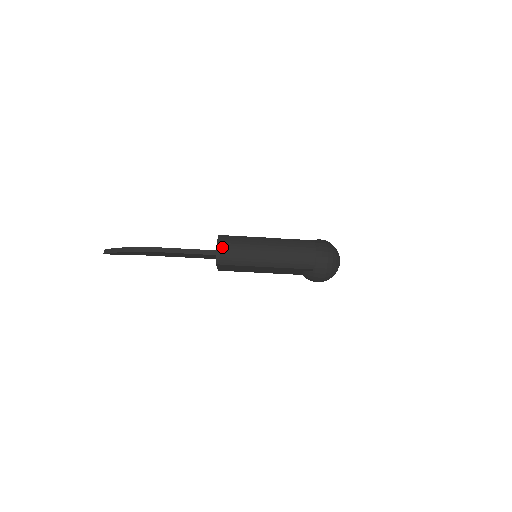
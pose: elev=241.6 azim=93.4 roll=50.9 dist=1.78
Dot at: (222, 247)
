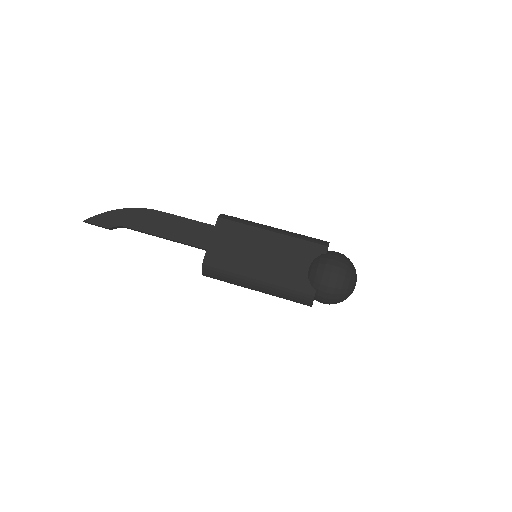
Dot at: occluded
